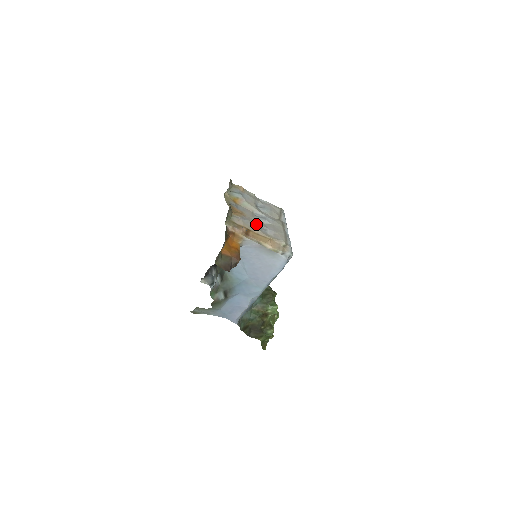
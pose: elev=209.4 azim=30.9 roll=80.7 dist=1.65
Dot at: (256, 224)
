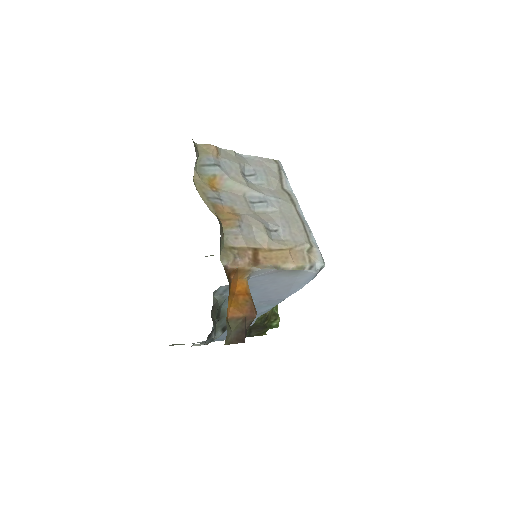
Dot at: (262, 229)
